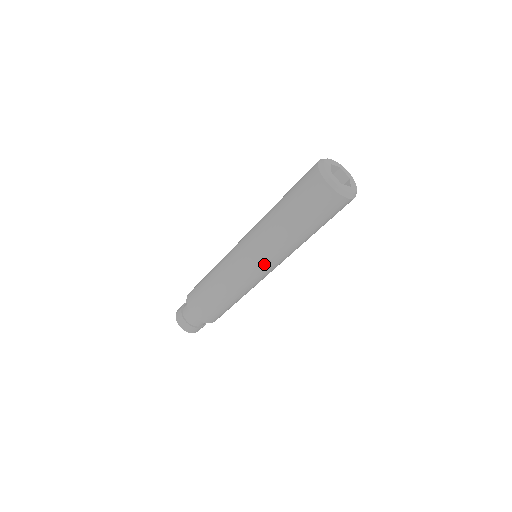
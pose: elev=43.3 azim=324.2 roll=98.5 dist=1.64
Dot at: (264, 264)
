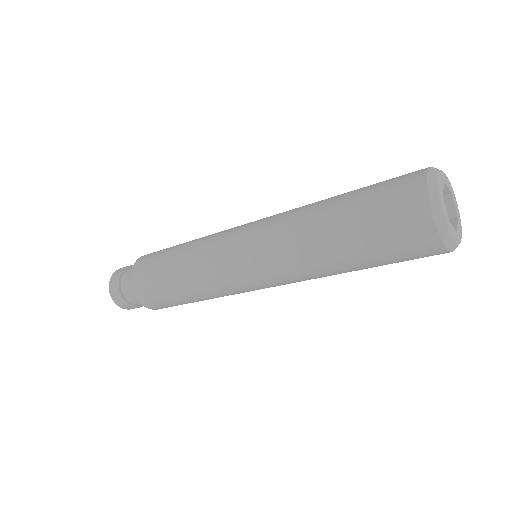
Dot at: occluded
